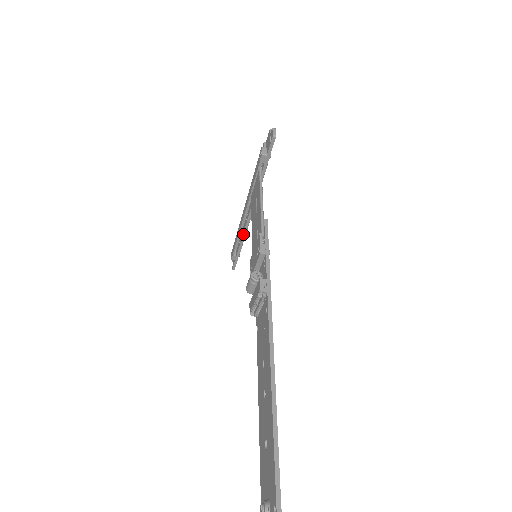
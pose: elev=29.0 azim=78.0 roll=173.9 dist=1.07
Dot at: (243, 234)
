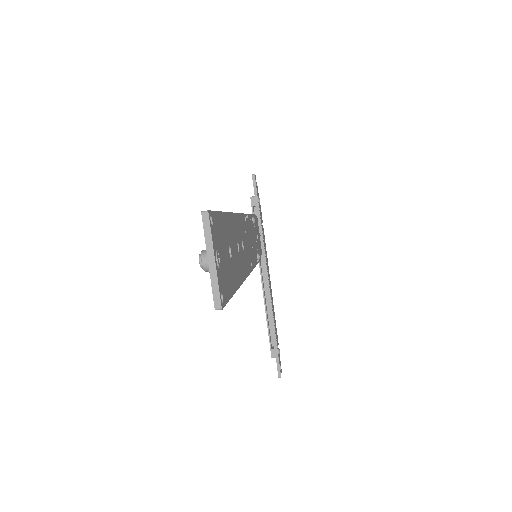
Dot at: (269, 309)
